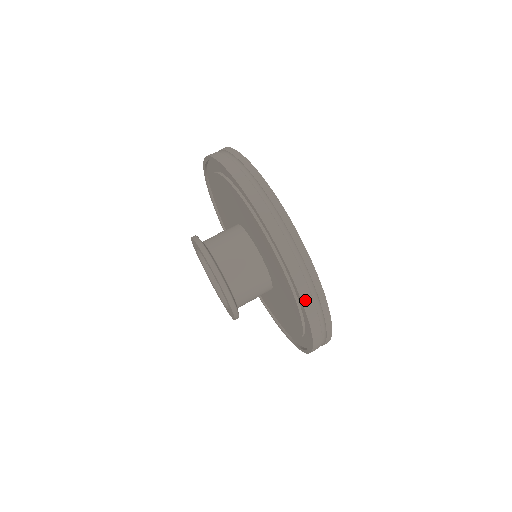
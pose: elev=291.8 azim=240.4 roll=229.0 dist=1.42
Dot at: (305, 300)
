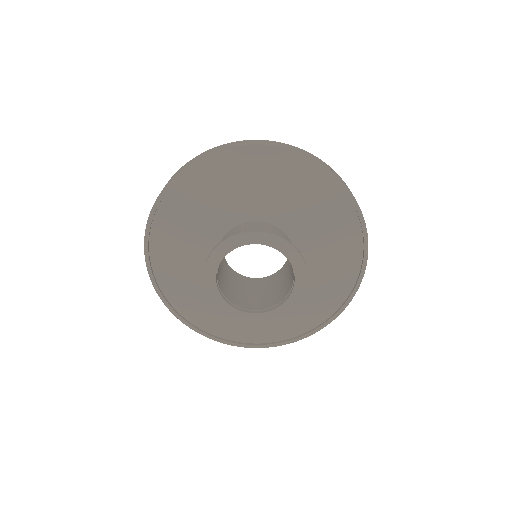
Dot at: (367, 240)
